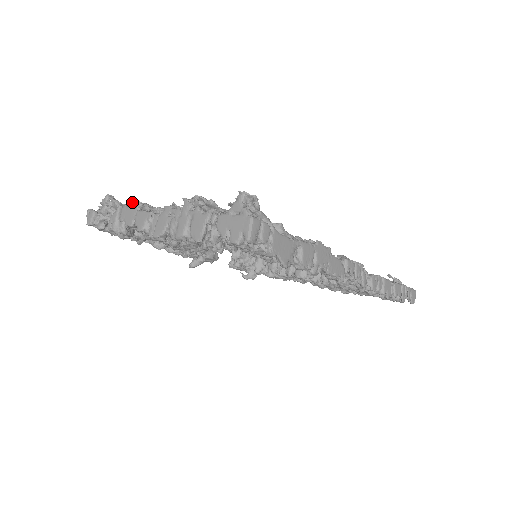
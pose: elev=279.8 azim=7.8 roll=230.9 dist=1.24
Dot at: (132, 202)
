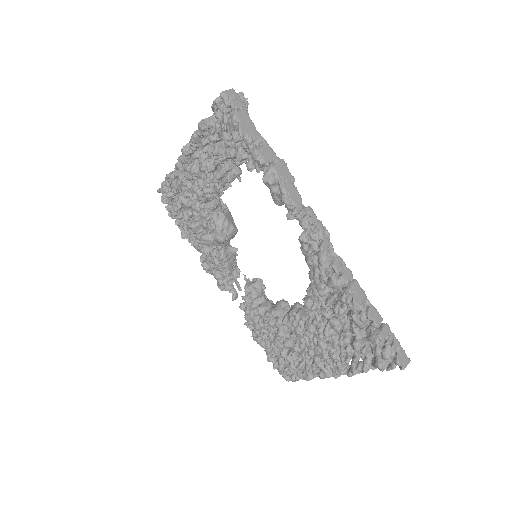
Dot at: occluded
